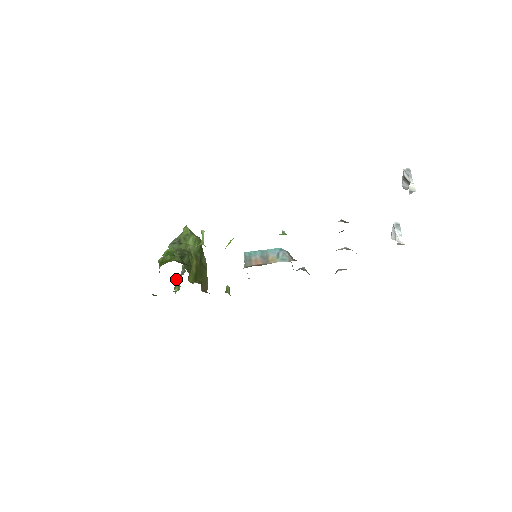
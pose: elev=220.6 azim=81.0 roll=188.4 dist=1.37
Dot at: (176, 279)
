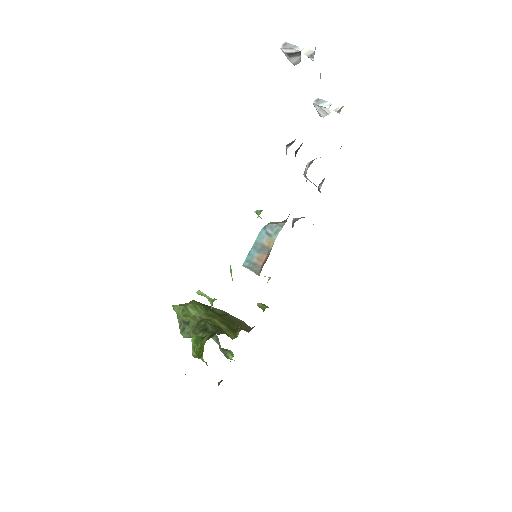
Dot at: occluded
